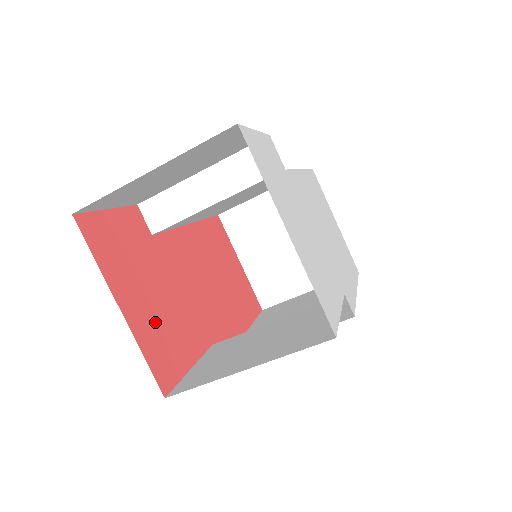
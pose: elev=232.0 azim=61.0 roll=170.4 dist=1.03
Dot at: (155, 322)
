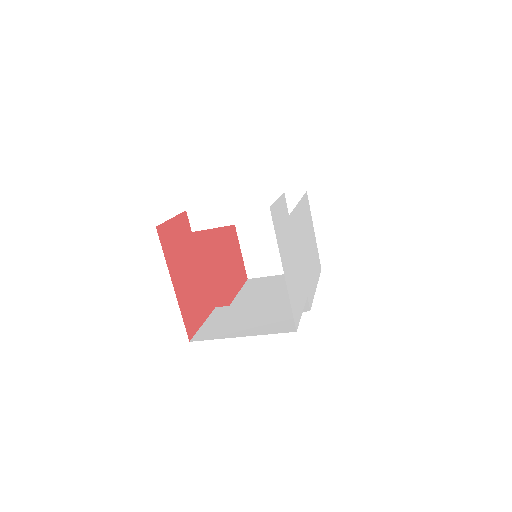
Dot at: (189, 294)
